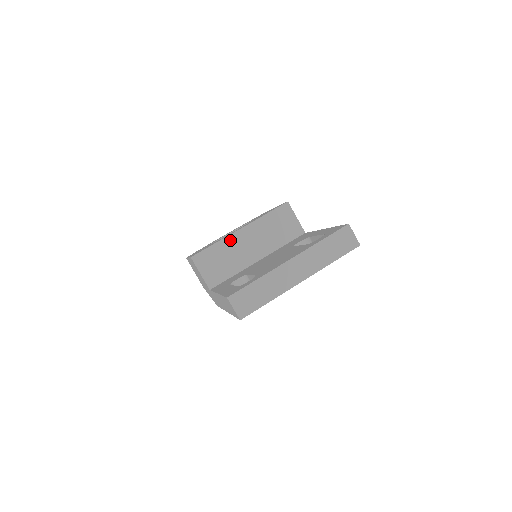
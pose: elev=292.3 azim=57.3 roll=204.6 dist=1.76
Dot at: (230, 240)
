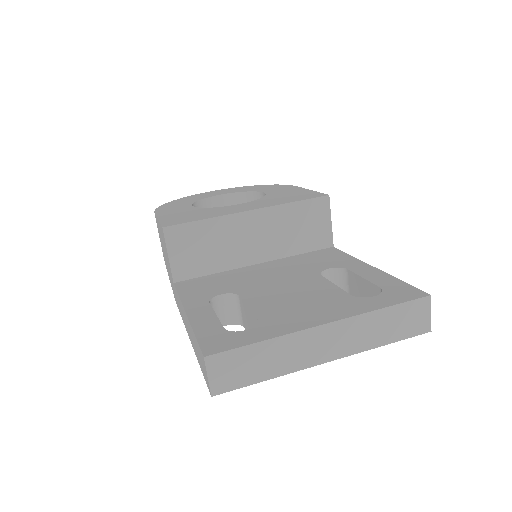
Dot at: (229, 222)
